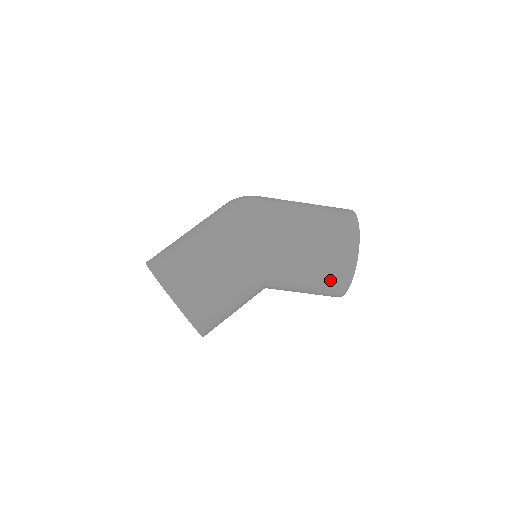
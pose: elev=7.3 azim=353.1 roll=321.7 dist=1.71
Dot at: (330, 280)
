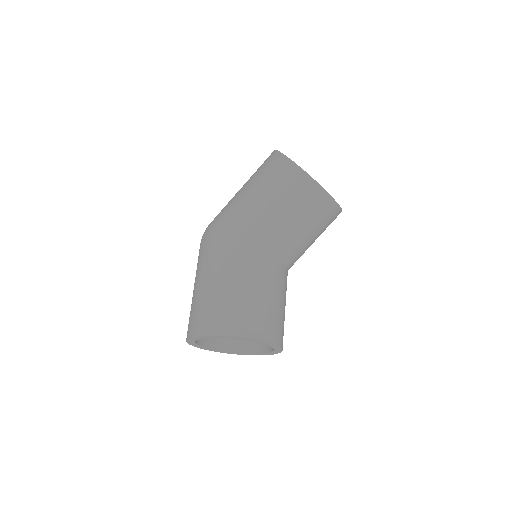
Dot at: (300, 198)
